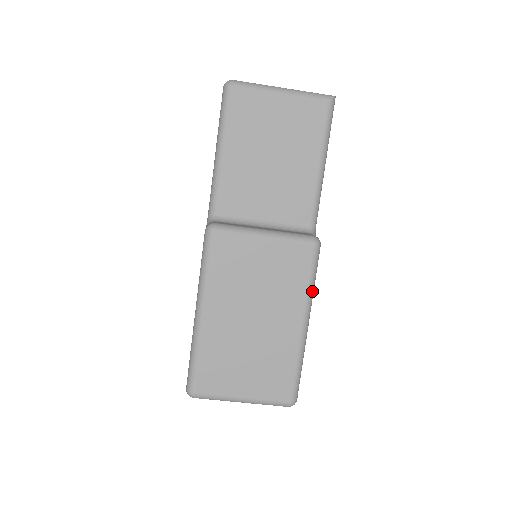
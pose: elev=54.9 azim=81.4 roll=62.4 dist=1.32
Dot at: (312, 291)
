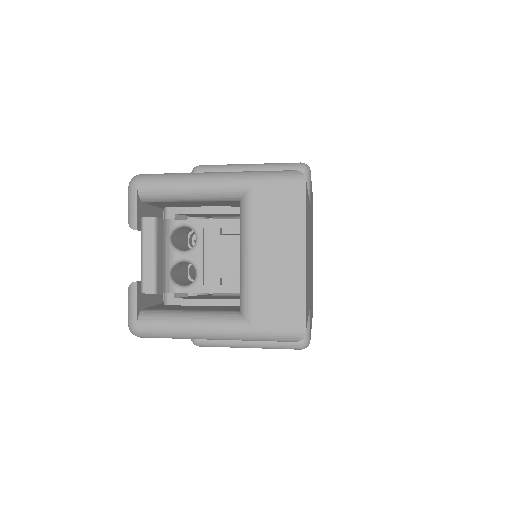
Dot at: occluded
